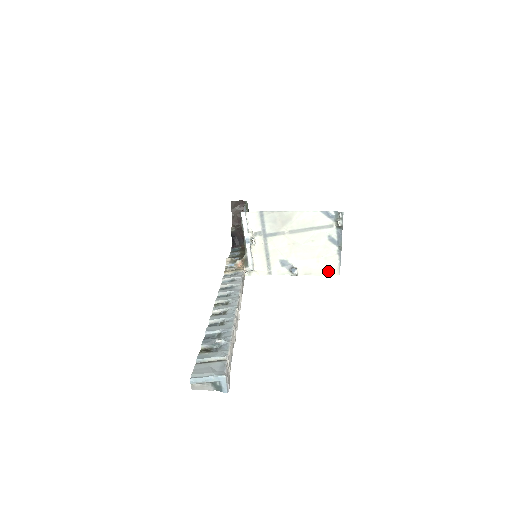
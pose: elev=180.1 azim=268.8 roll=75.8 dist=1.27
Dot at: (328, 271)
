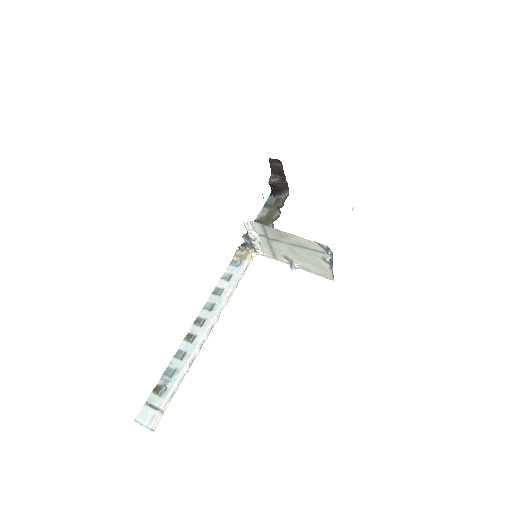
Dot at: (323, 275)
